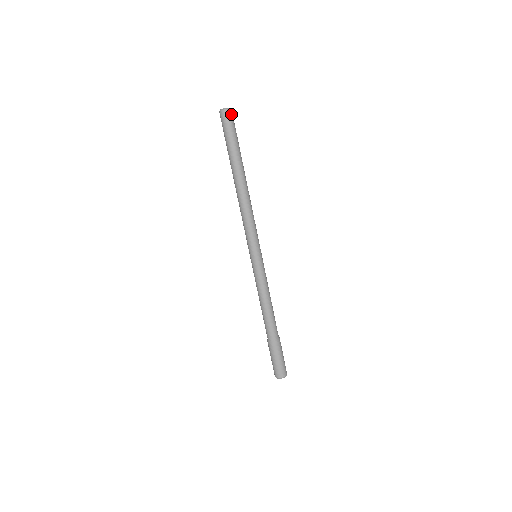
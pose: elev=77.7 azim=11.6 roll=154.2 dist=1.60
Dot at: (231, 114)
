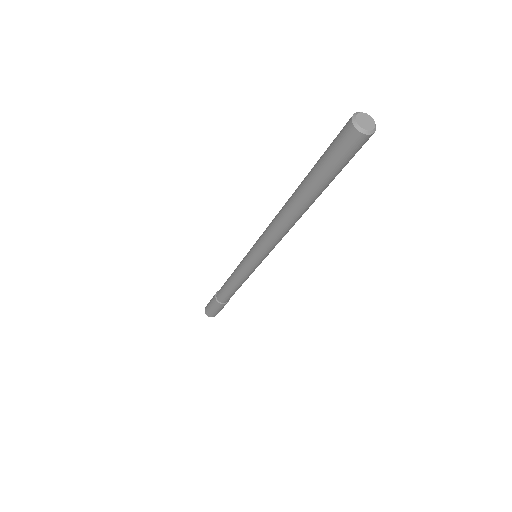
Dot at: (366, 140)
